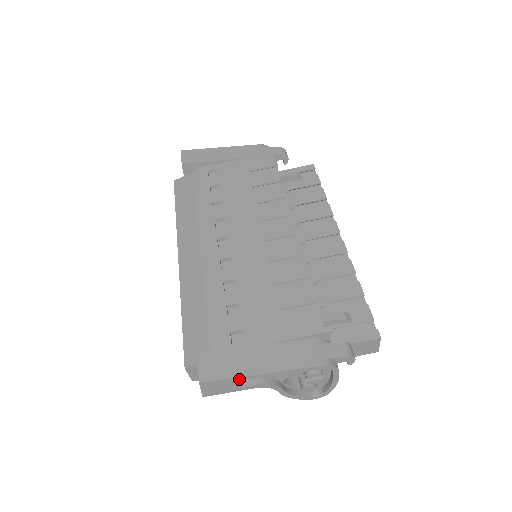
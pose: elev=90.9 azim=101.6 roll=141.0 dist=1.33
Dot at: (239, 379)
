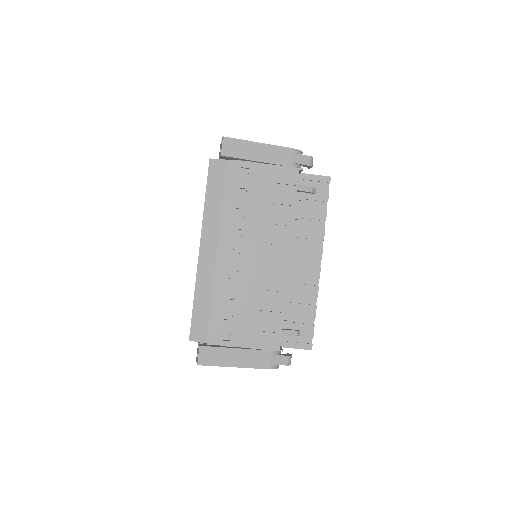
Dot at: (221, 366)
